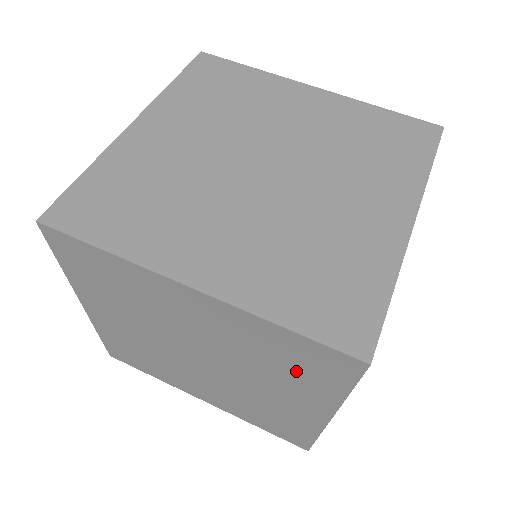
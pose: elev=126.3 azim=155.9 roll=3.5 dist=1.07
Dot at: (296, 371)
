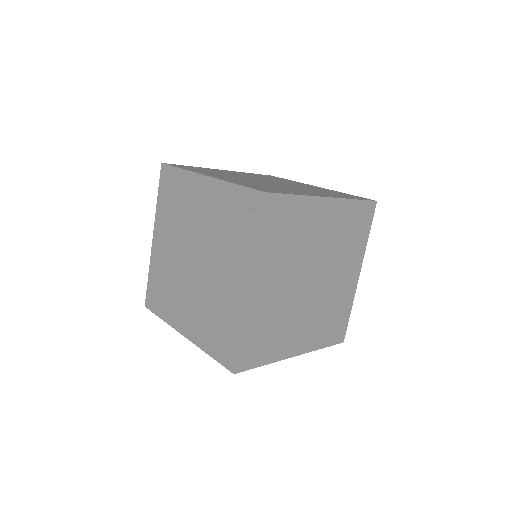
Dot at: (237, 230)
